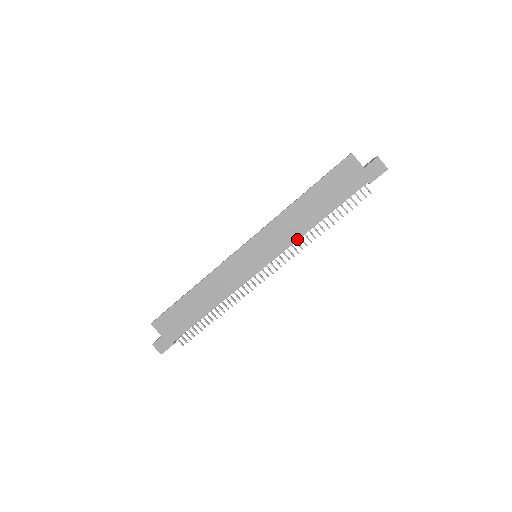
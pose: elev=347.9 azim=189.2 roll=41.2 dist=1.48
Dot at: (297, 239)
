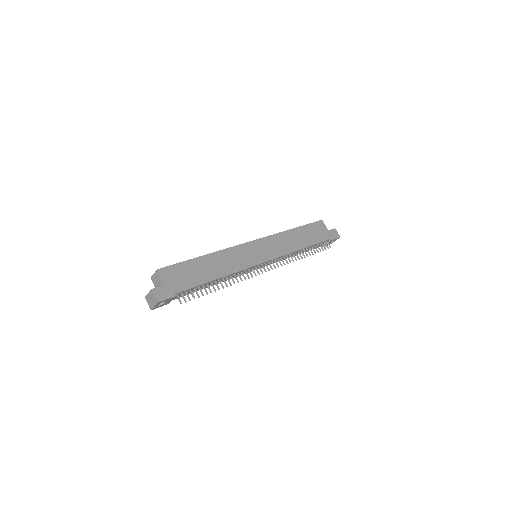
Dot at: (290, 252)
